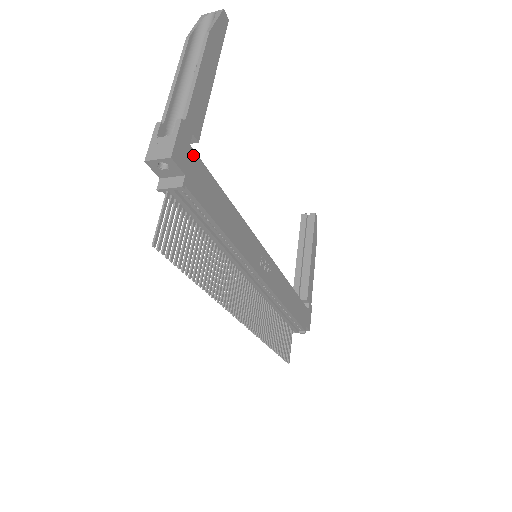
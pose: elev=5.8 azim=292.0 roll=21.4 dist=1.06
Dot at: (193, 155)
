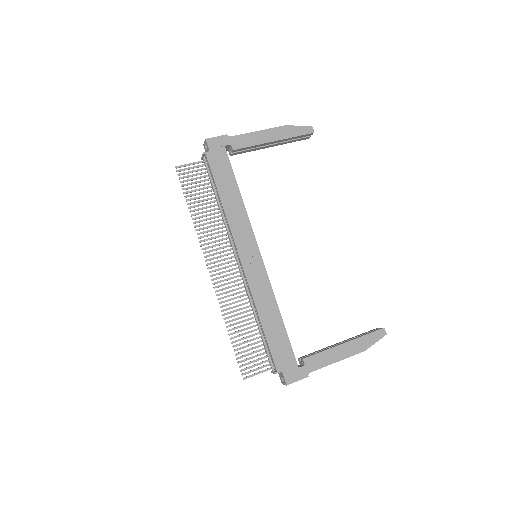
Dot at: (223, 151)
